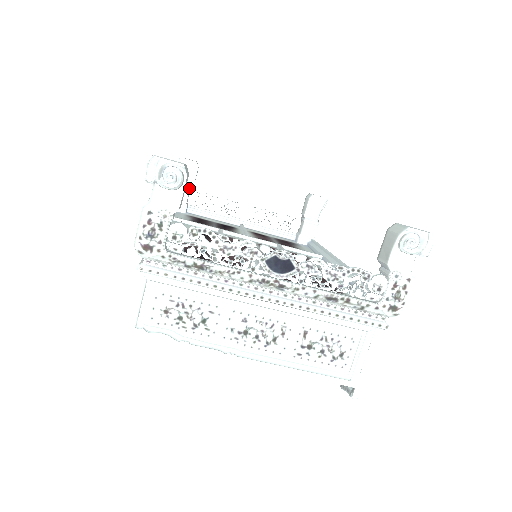
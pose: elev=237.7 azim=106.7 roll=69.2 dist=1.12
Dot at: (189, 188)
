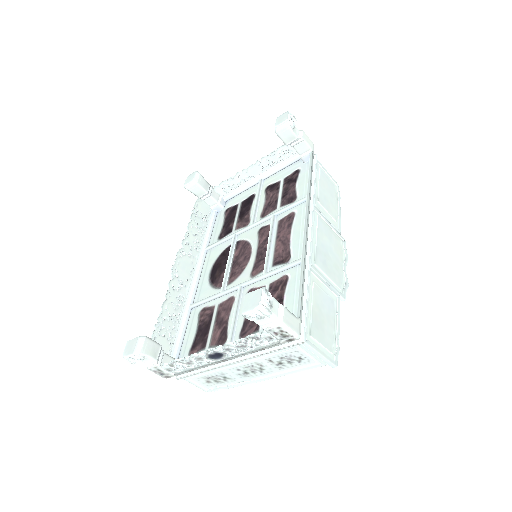
Dot at: (208, 195)
